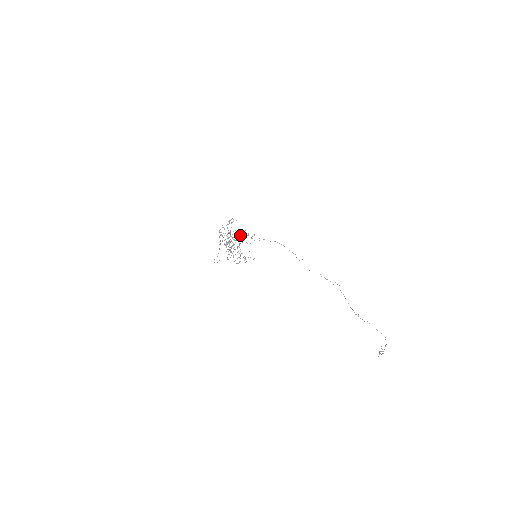
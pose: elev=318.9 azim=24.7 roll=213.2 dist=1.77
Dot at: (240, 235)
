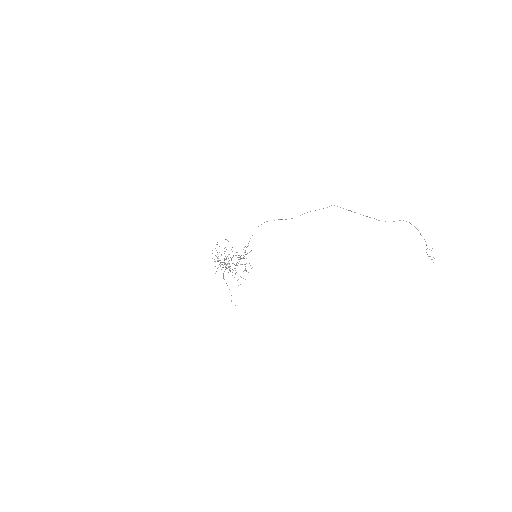
Dot at: occluded
